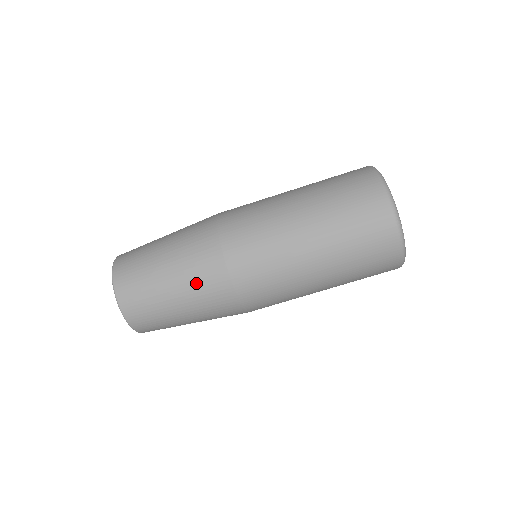
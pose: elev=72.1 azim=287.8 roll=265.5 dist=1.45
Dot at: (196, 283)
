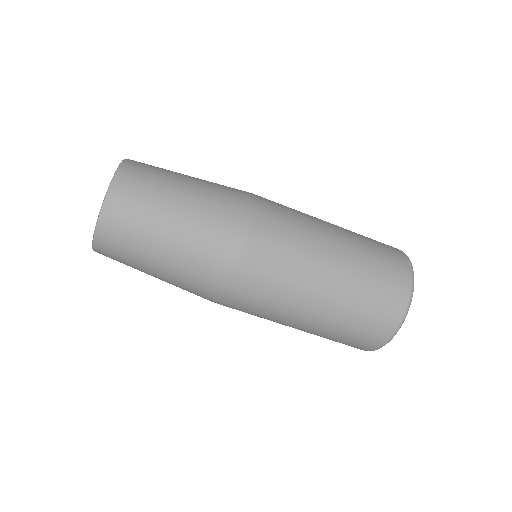
Dot at: (196, 257)
